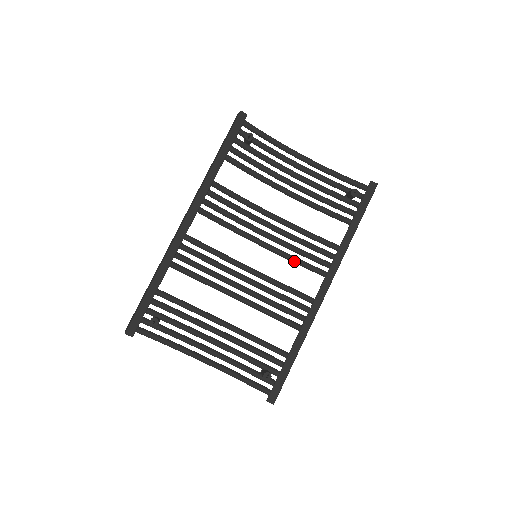
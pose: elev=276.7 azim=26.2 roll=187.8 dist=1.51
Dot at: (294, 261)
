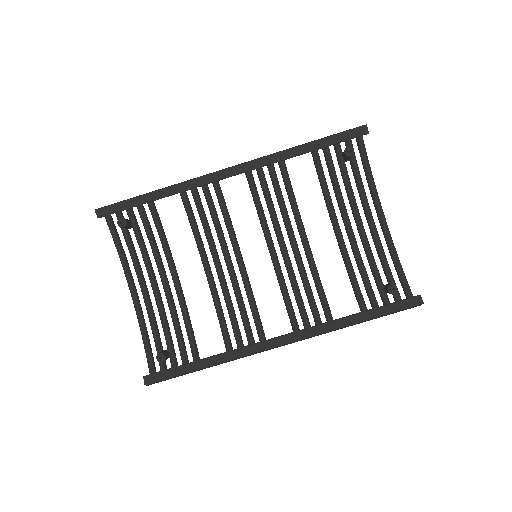
Dot at: (283, 292)
